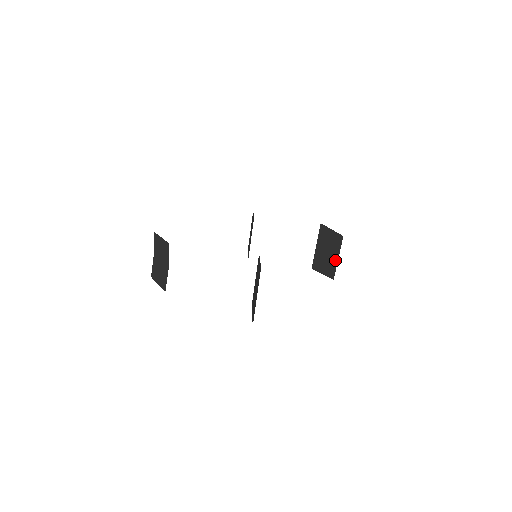
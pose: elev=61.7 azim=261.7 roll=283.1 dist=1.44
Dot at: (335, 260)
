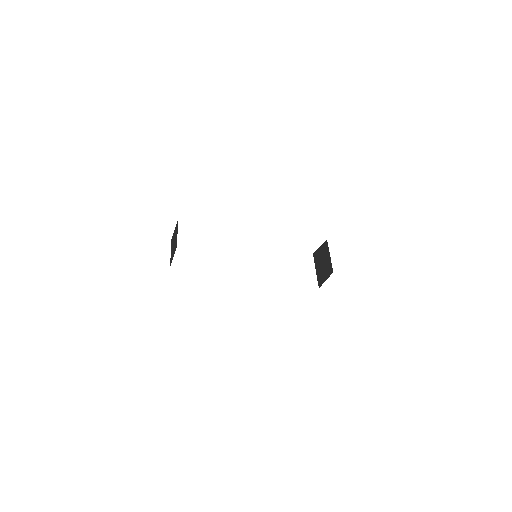
Dot at: (329, 259)
